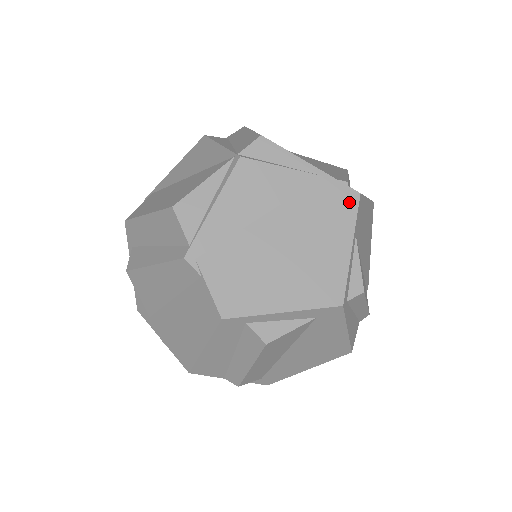
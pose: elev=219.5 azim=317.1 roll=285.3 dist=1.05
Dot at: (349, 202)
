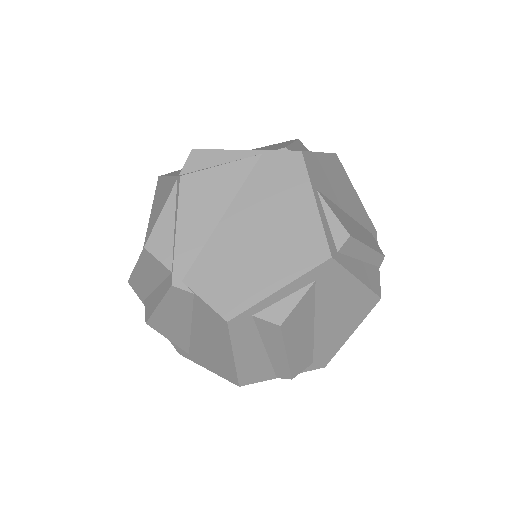
Dot at: (294, 164)
